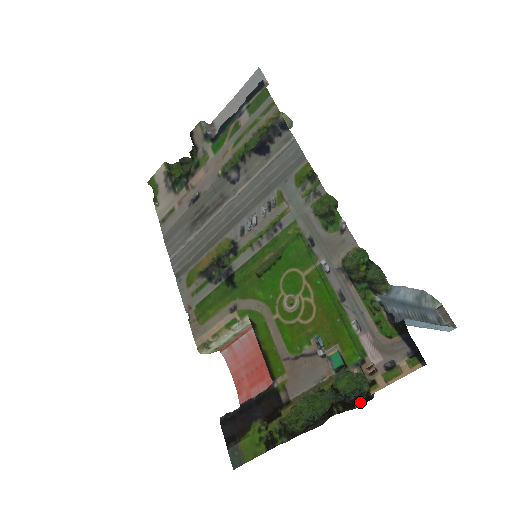
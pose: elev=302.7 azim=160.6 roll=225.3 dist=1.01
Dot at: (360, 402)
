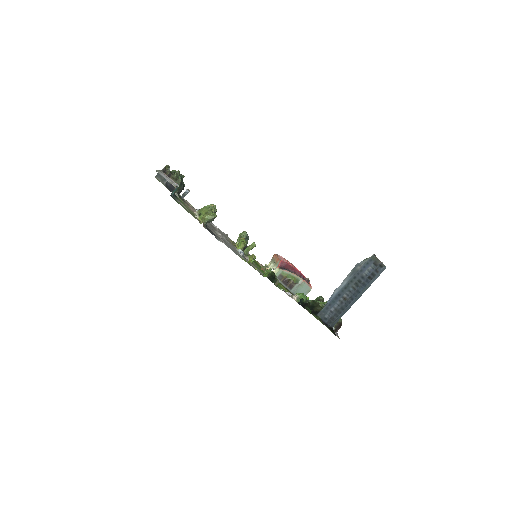
Dot at: occluded
